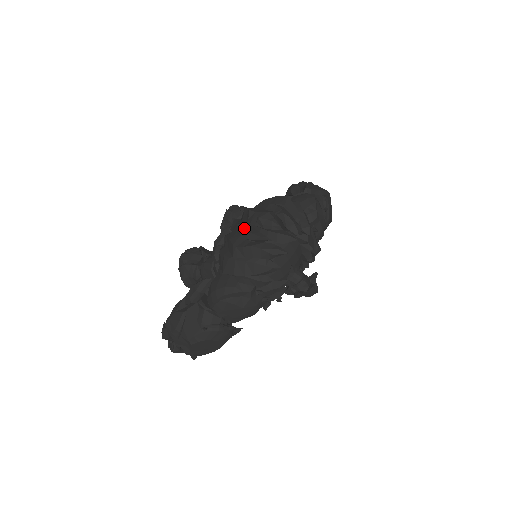
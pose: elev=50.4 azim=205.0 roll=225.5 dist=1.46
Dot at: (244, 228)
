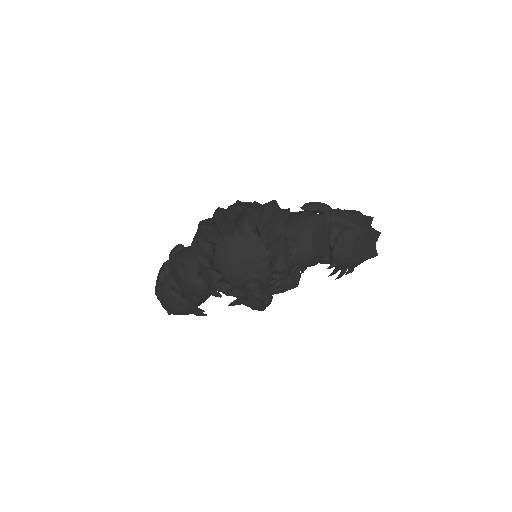
Dot at: (216, 211)
